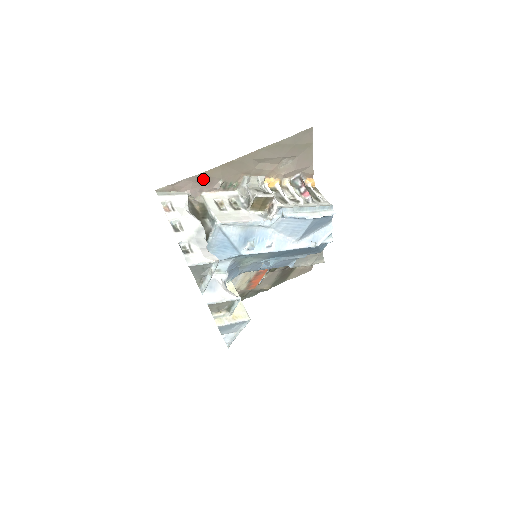
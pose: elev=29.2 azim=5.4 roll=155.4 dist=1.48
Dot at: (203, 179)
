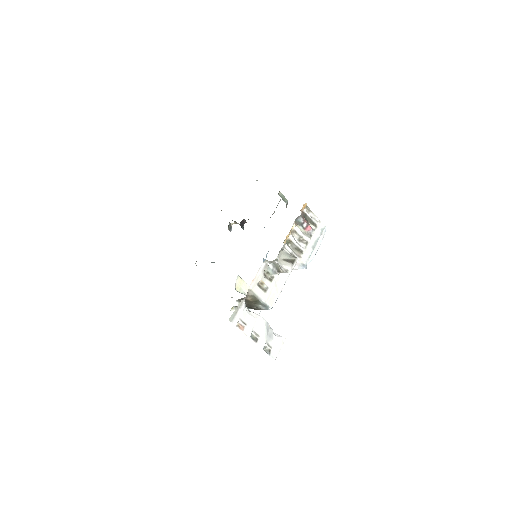
Dot at: occluded
